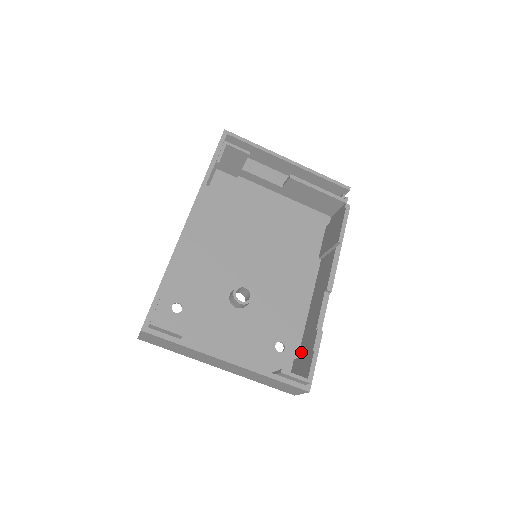
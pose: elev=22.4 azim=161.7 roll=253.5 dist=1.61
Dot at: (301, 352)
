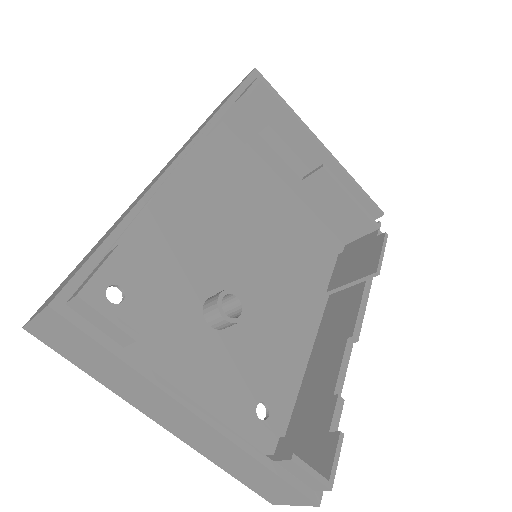
Dot at: (294, 428)
